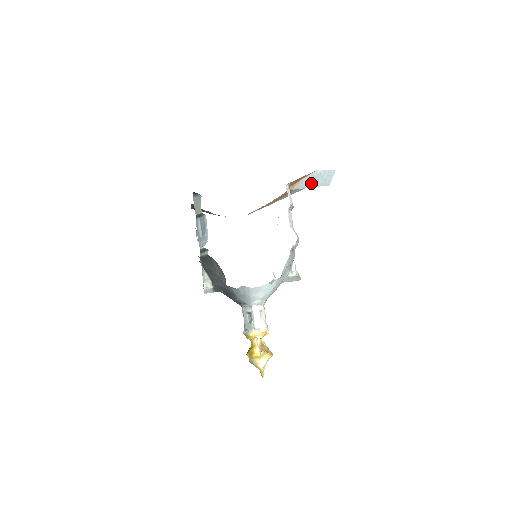
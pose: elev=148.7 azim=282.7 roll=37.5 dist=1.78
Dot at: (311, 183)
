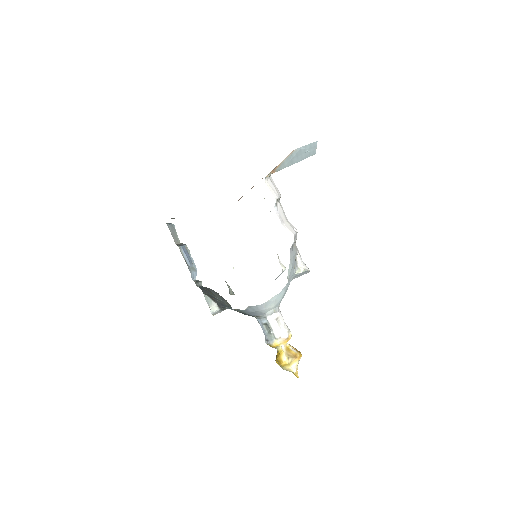
Dot at: (293, 160)
